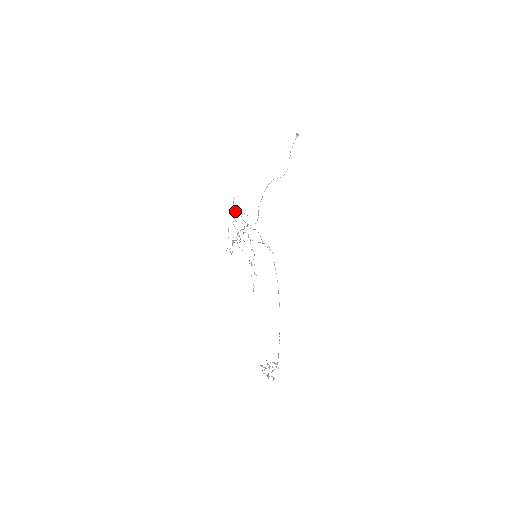
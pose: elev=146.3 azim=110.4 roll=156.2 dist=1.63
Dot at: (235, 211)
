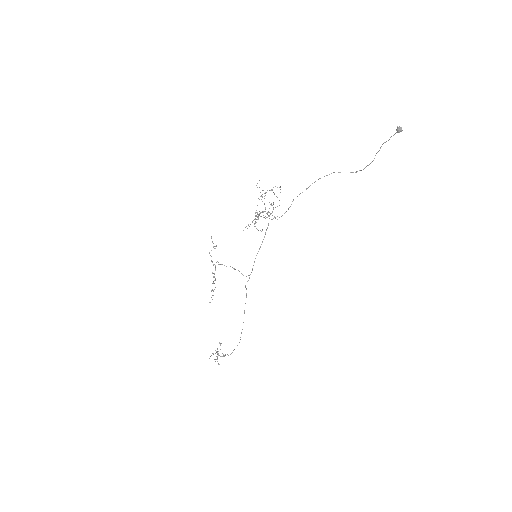
Dot at: occluded
